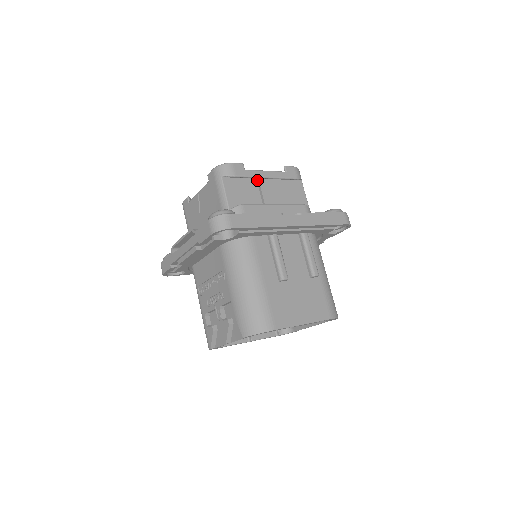
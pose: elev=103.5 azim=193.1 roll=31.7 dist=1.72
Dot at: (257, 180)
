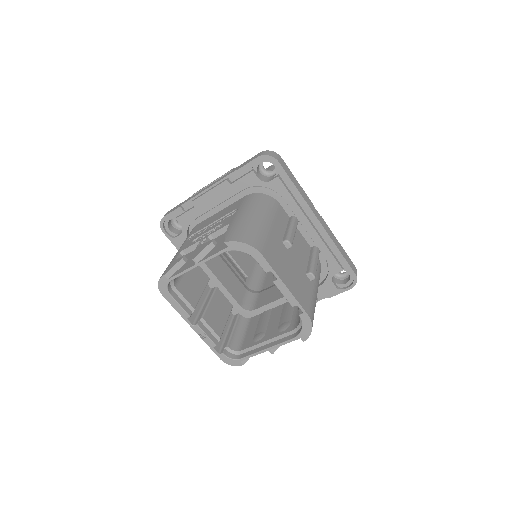
Dot at: occluded
